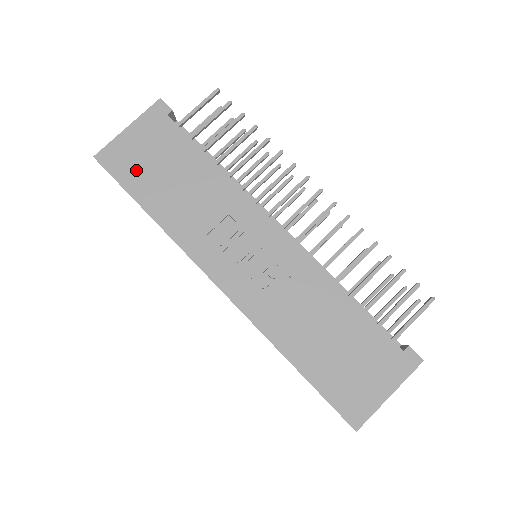
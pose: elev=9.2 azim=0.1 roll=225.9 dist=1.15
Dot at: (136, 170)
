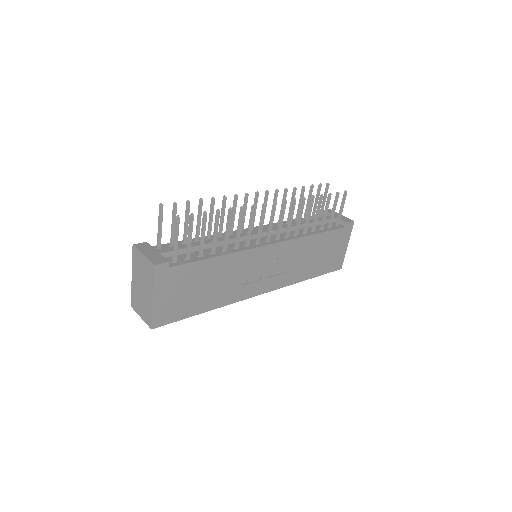
Dot at: (181, 306)
